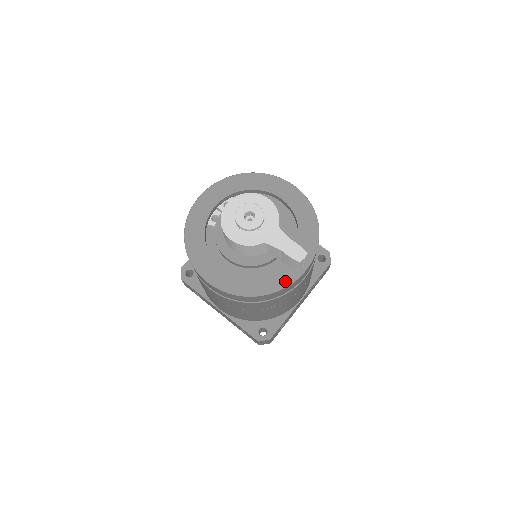
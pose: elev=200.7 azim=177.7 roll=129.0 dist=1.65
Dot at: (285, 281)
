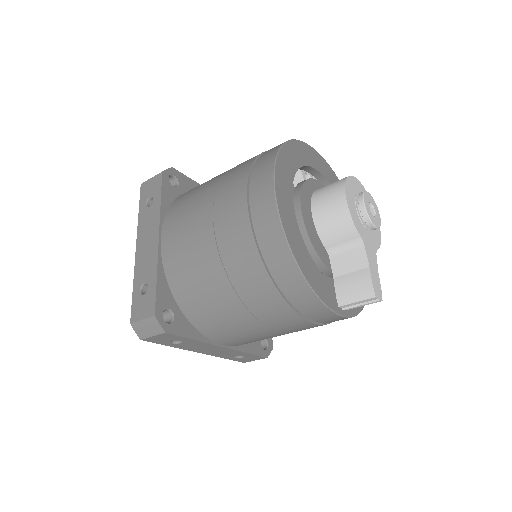
Dot at: (323, 294)
